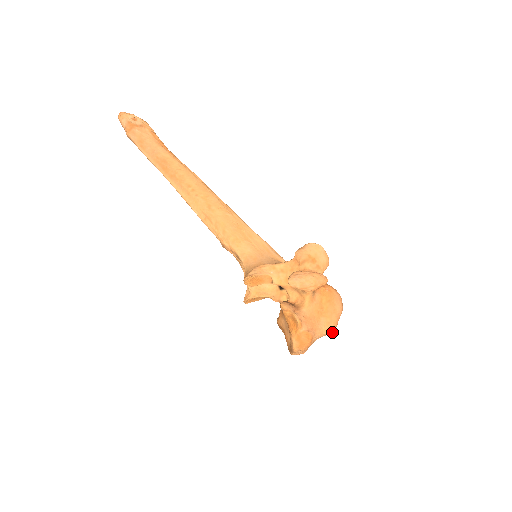
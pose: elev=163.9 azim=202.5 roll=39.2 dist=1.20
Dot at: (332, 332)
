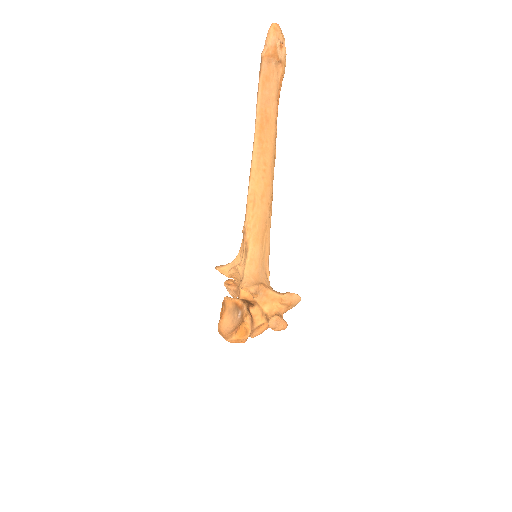
Dot at: (252, 337)
